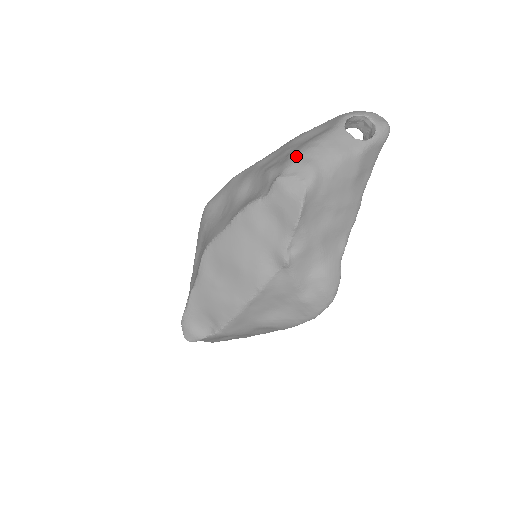
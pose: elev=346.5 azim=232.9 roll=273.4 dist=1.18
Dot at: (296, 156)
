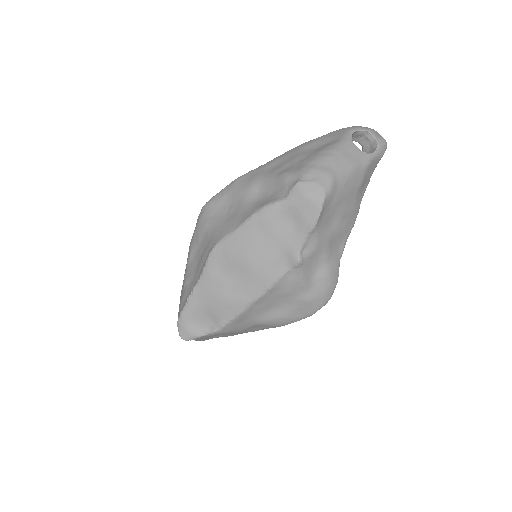
Dot at: (313, 163)
